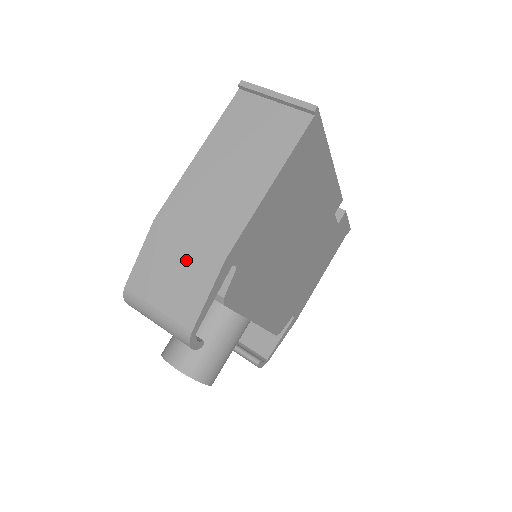
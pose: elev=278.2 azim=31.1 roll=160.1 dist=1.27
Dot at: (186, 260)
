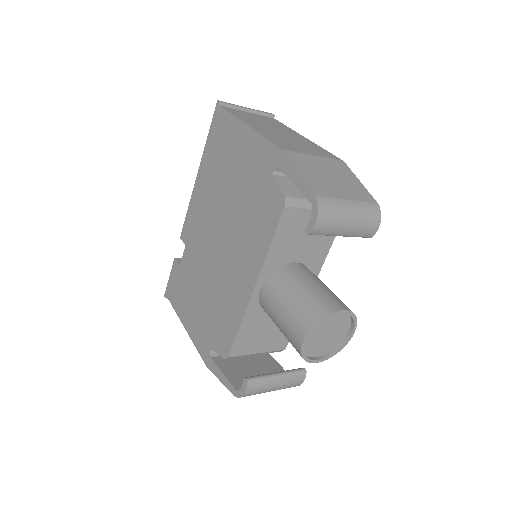
Dot at: (328, 167)
